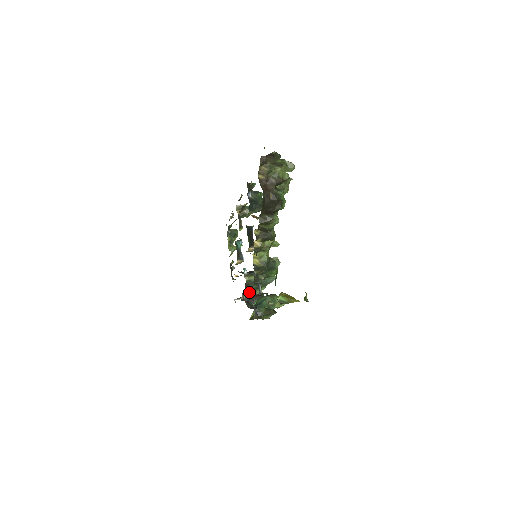
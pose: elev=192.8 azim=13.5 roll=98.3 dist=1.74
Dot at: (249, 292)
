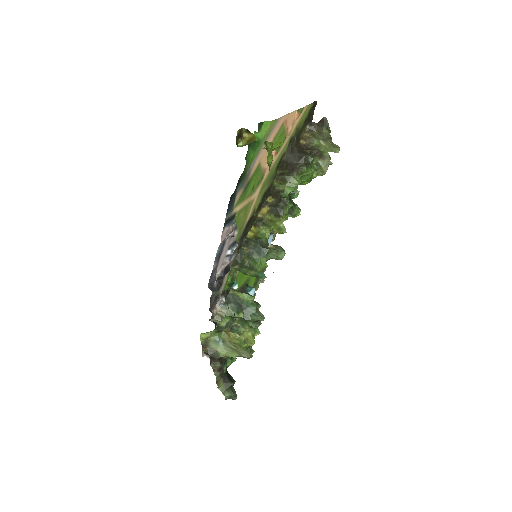
Dot at: occluded
